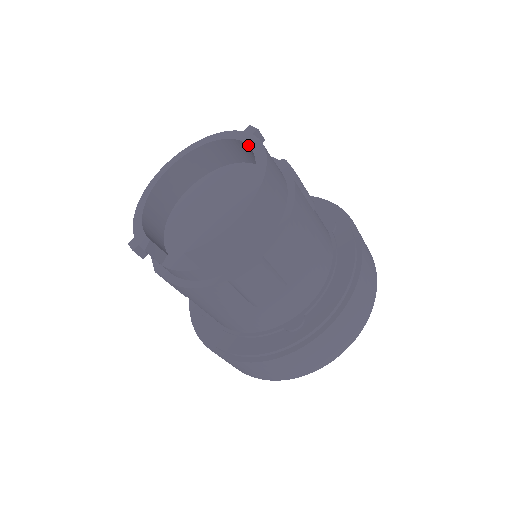
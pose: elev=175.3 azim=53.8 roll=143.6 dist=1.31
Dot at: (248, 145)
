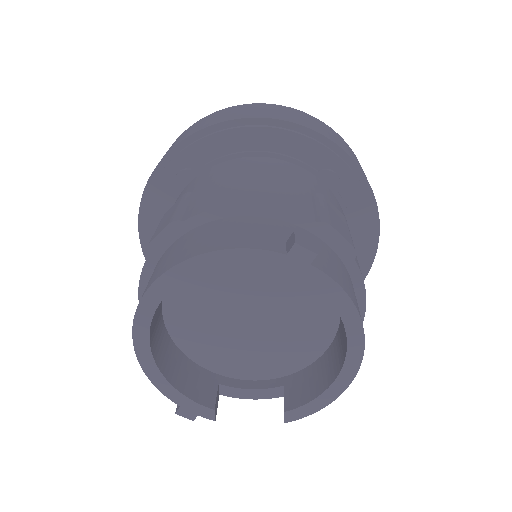
Dot at: occluded
